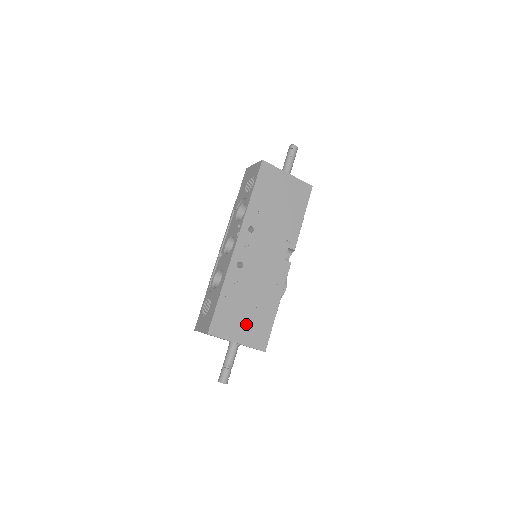
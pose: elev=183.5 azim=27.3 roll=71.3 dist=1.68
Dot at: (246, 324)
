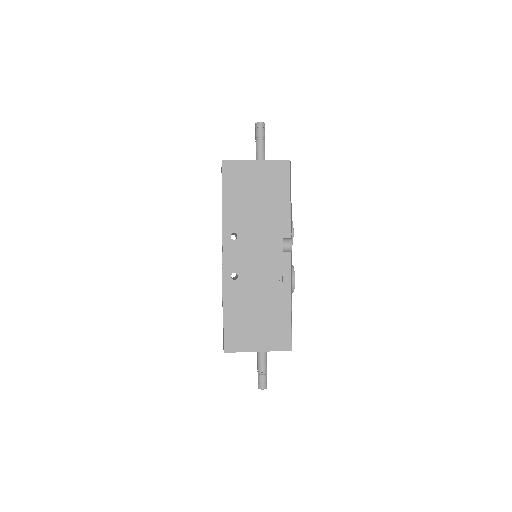
Dot at: (261, 331)
